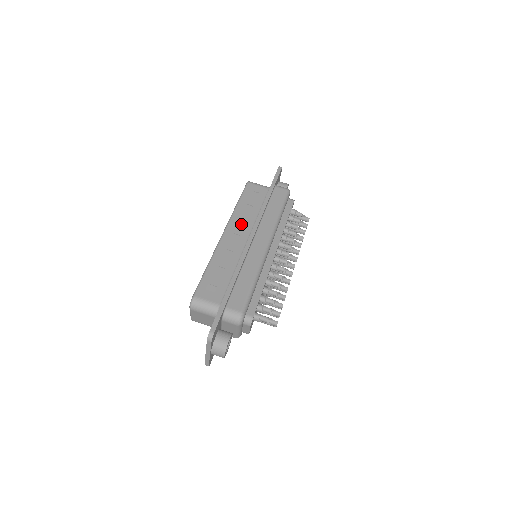
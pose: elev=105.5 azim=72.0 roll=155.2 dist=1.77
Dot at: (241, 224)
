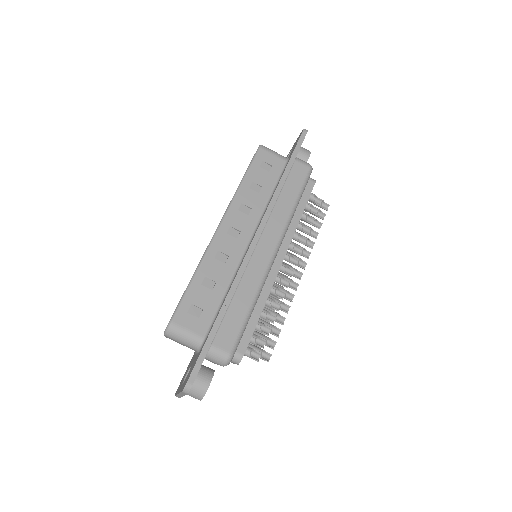
Dot at: (244, 214)
